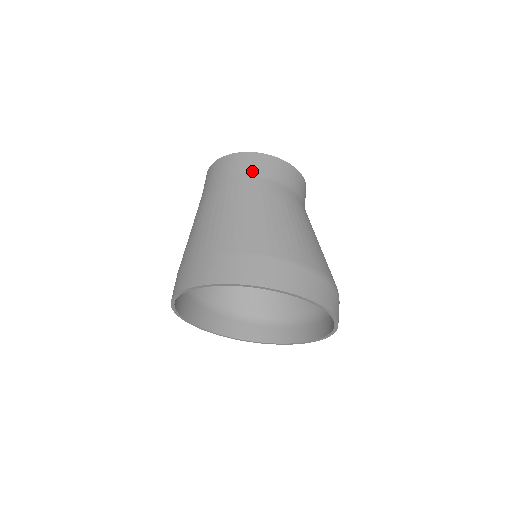
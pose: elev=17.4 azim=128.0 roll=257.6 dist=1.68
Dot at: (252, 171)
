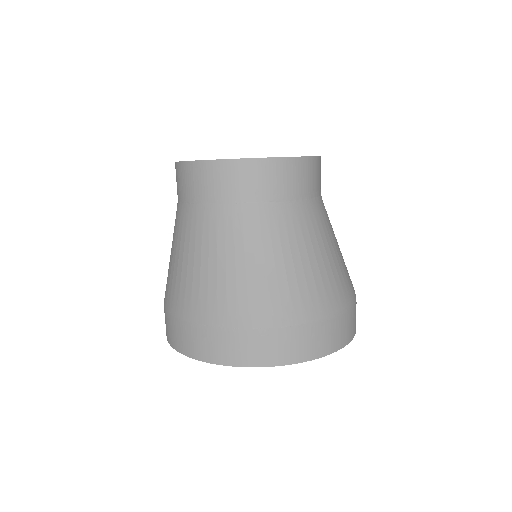
Dot at: (284, 193)
